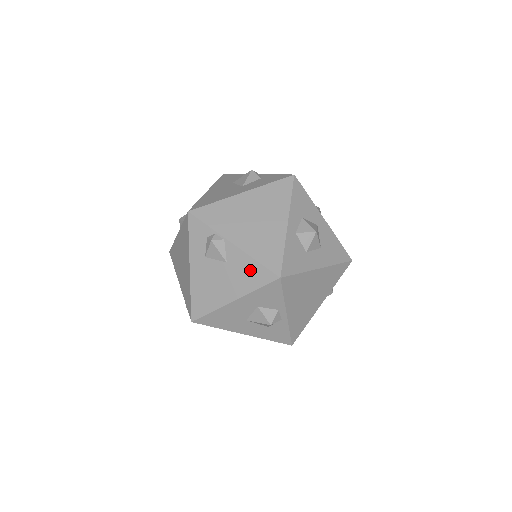
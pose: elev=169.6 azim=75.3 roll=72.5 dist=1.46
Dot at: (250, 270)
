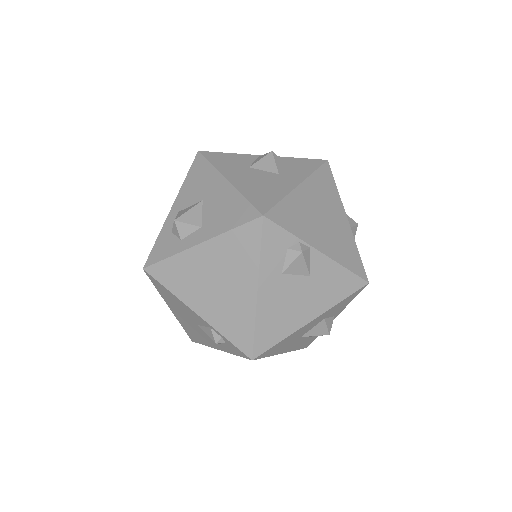
Dot at: (338, 280)
